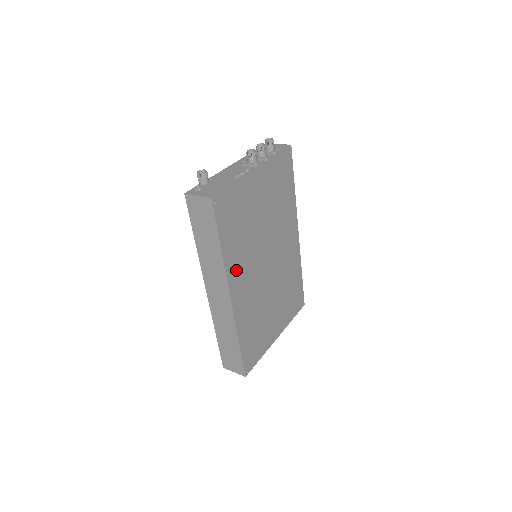
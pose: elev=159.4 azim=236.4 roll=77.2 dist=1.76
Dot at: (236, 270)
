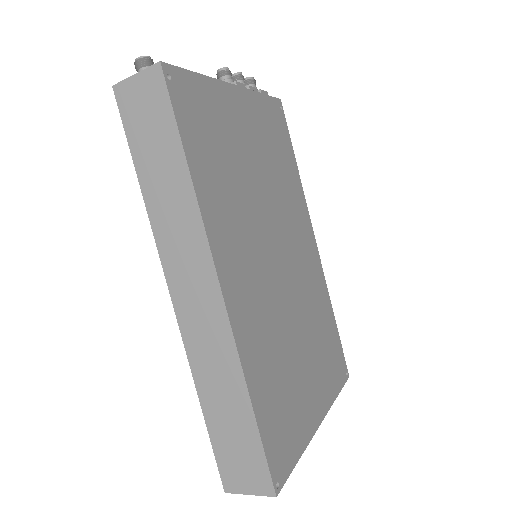
Dot at: (224, 234)
